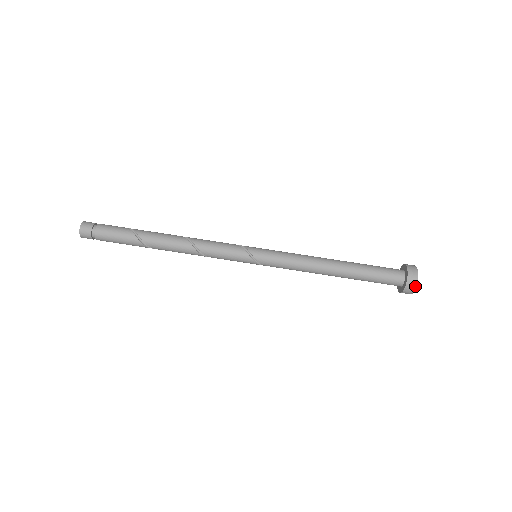
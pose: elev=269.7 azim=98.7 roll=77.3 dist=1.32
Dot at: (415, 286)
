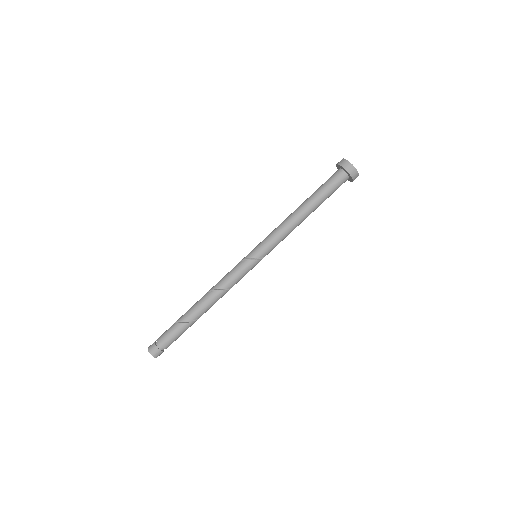
Dot at: (355, 170)
